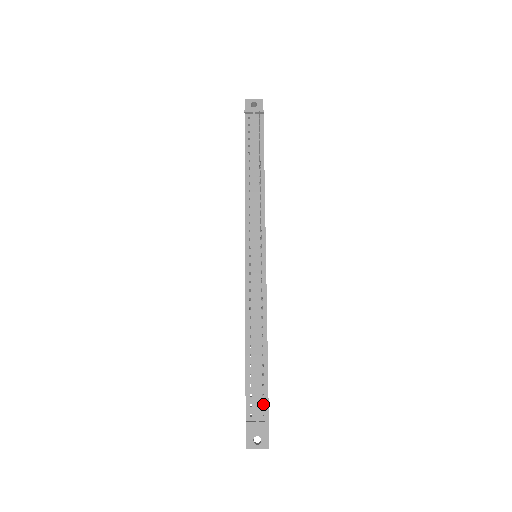
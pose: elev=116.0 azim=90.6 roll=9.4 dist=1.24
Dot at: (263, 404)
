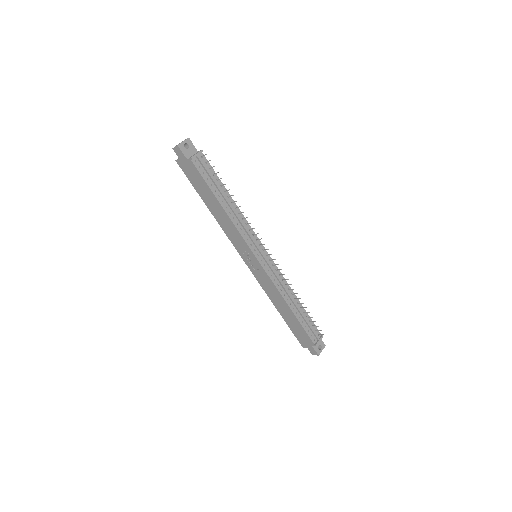
Dot at: (314, 330)
